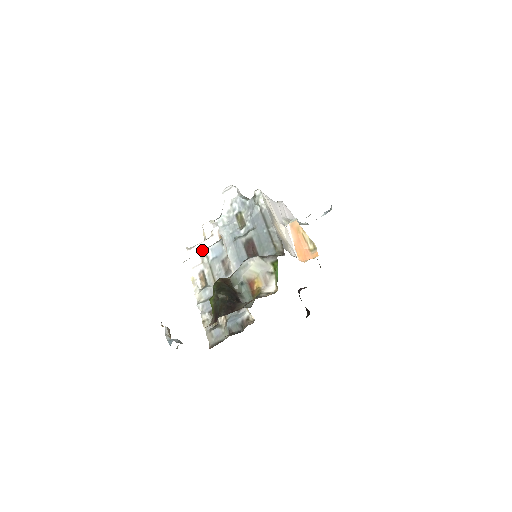
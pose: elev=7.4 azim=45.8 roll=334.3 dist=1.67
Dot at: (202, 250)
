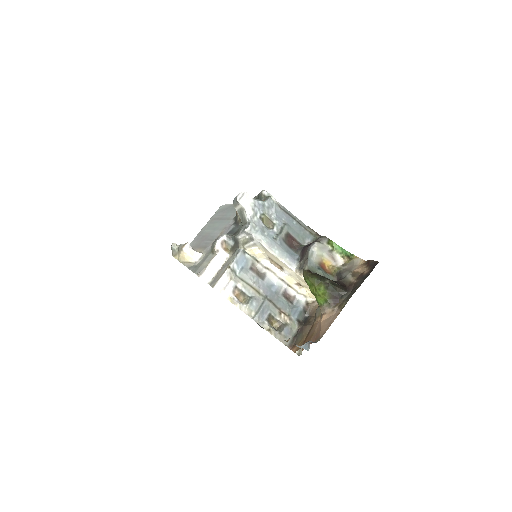
Dot at: (215, 270)
